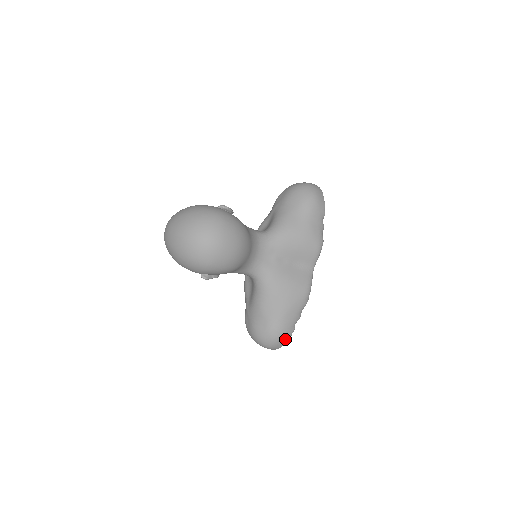
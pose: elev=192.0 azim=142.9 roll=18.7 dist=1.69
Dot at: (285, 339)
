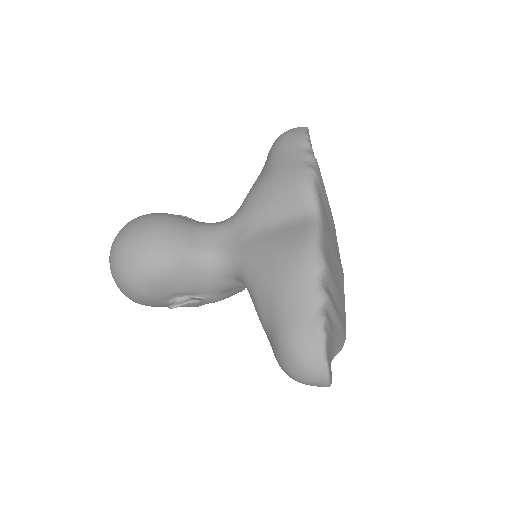
Dot at: (312, 345)
